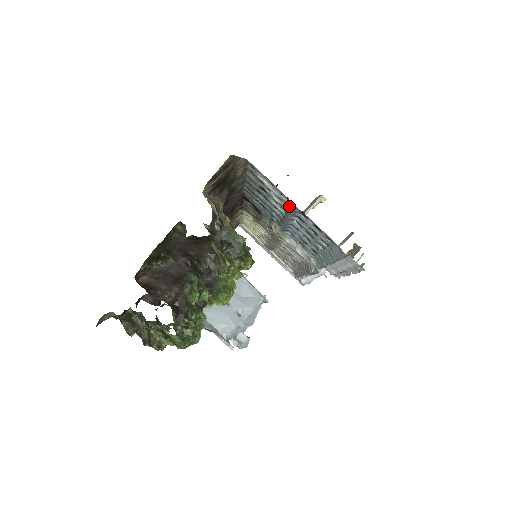
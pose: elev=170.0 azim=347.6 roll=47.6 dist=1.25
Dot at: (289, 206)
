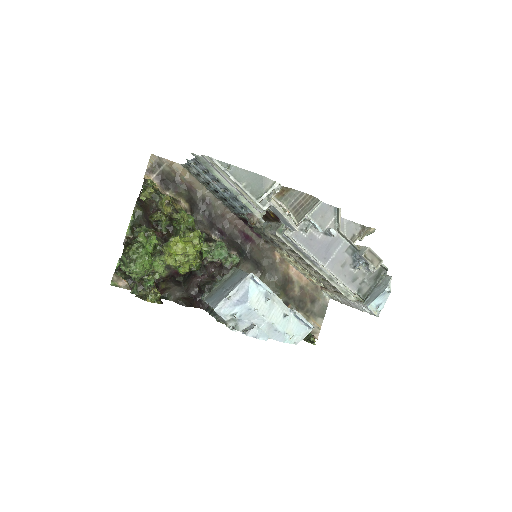
Dot at: (197, 169)
